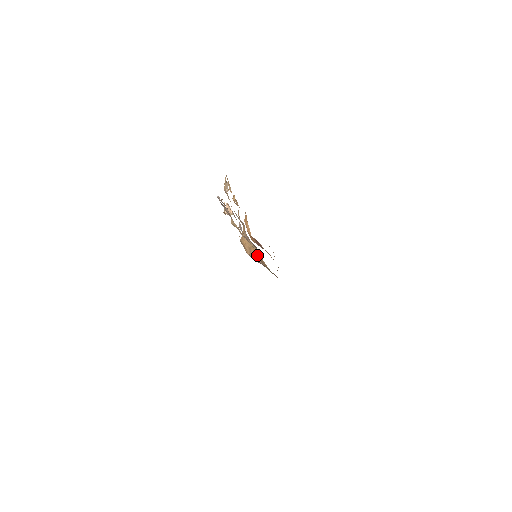
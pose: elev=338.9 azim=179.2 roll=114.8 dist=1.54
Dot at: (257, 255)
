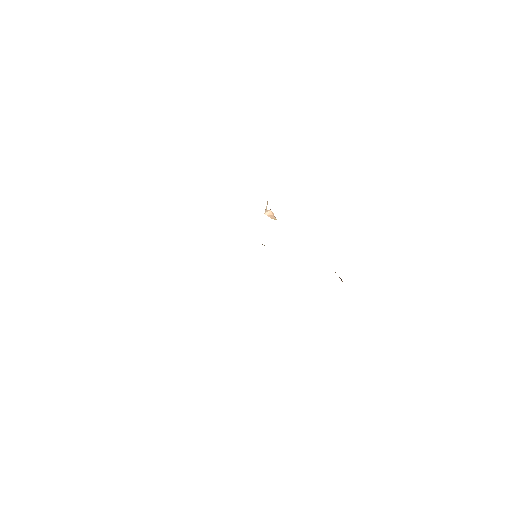
Dot at: occluded
